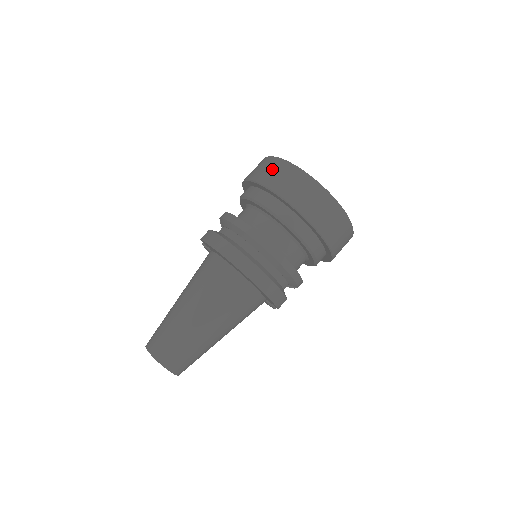
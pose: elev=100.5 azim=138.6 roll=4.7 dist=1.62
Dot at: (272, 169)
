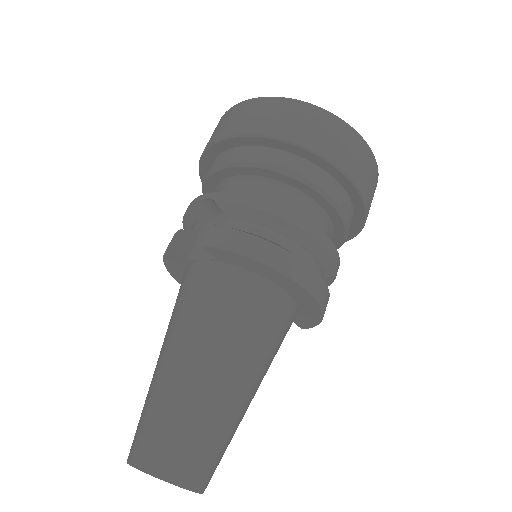
Dot at: (309, 121)
